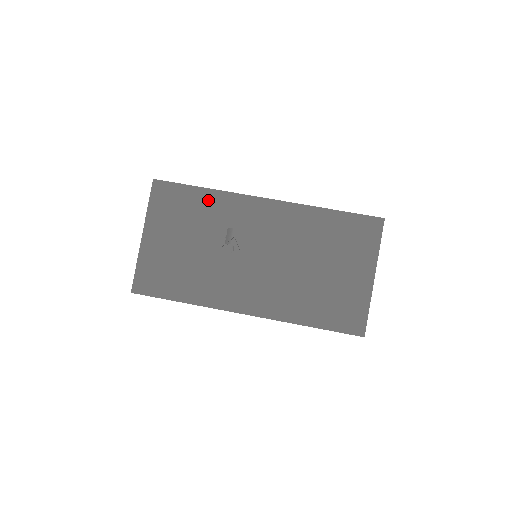
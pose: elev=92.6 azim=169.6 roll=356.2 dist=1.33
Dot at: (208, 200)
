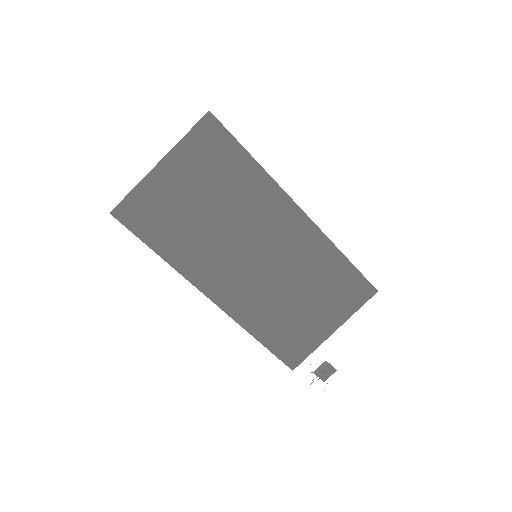
Dot at: (249, 174)
